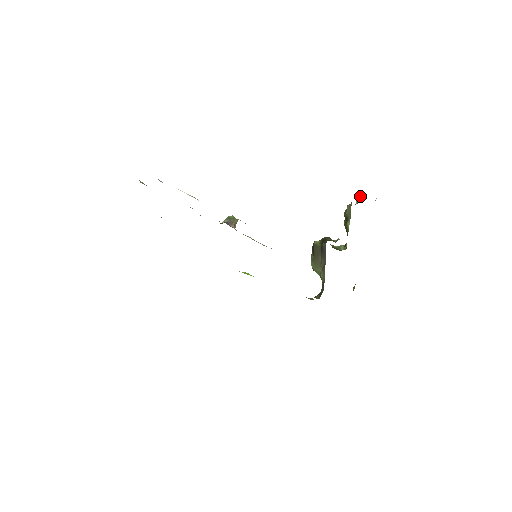
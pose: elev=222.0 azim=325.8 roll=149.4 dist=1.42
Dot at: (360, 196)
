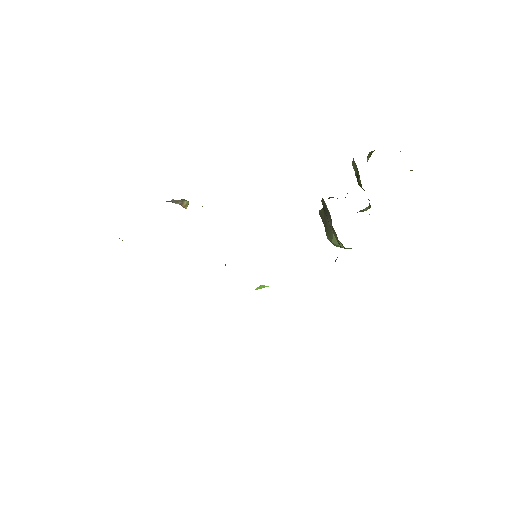
Dot at: (370, 153)
